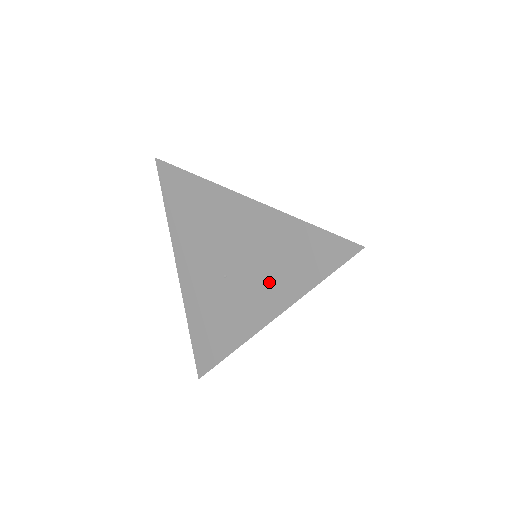
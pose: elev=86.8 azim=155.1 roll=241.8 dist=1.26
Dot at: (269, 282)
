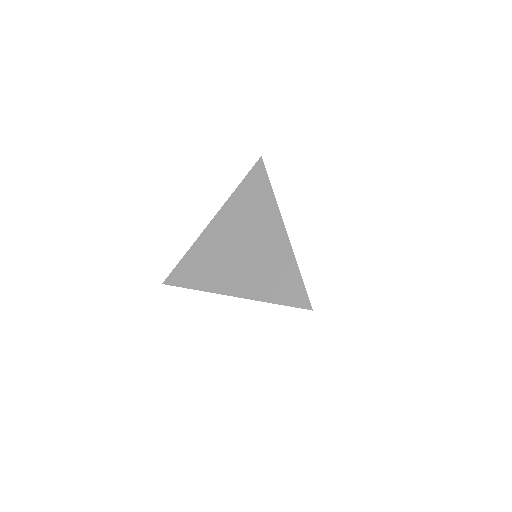
Dot at: (252, 278)
